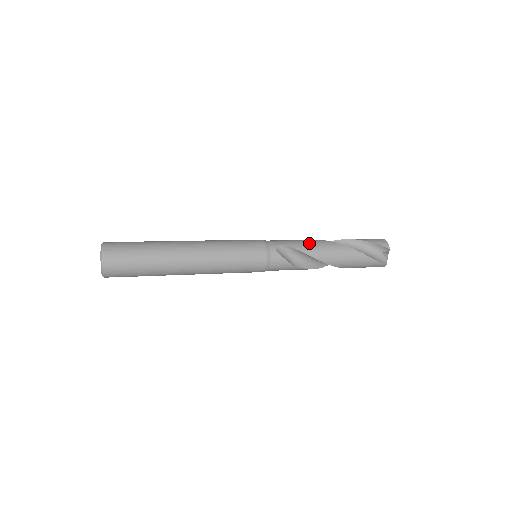
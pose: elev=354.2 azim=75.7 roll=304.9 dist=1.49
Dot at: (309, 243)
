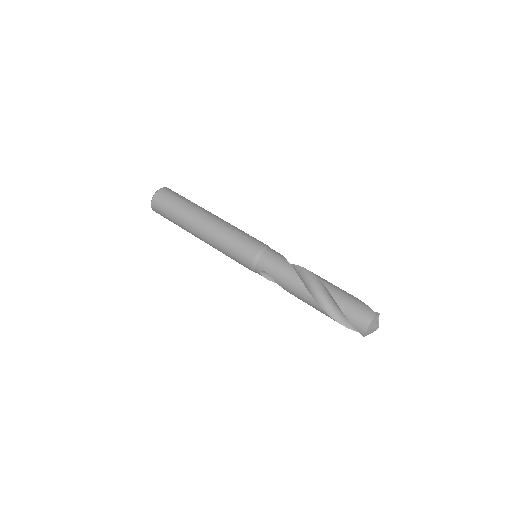
Dot at: (289, 284)
